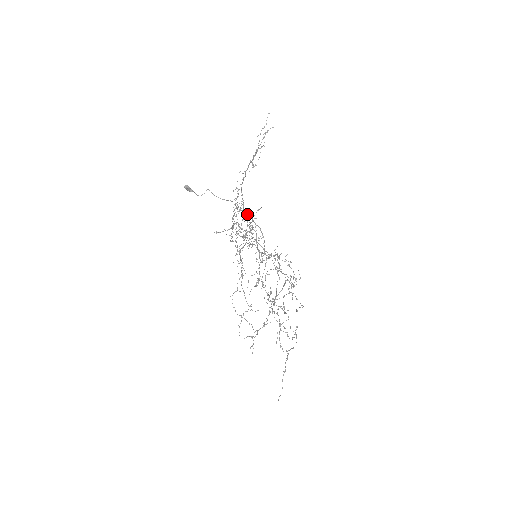
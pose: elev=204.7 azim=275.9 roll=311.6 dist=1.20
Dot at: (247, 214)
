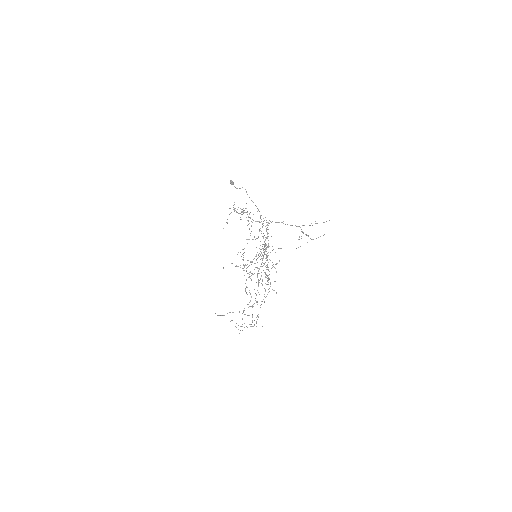
Dot at: (267, 232)
